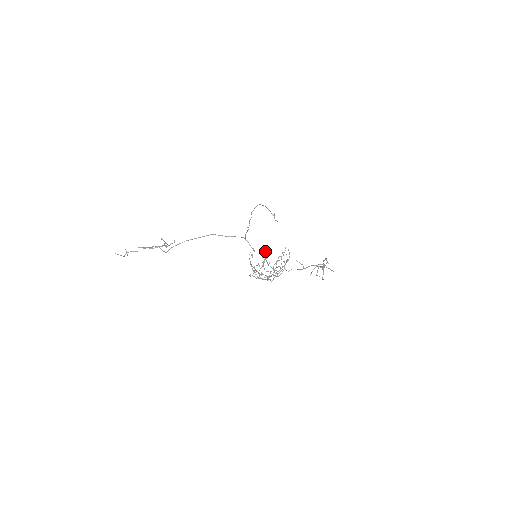
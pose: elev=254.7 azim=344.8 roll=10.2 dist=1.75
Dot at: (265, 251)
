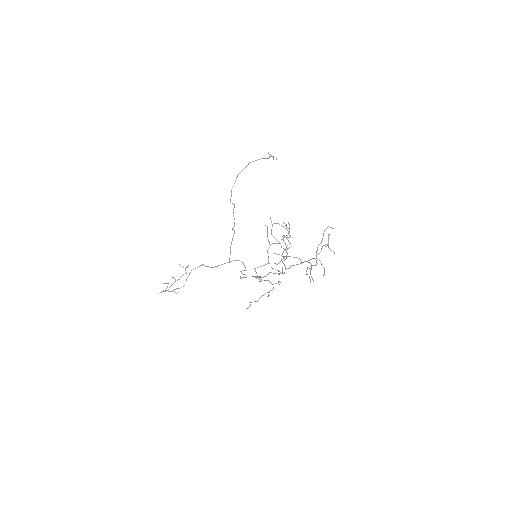
Dot at: occluded
